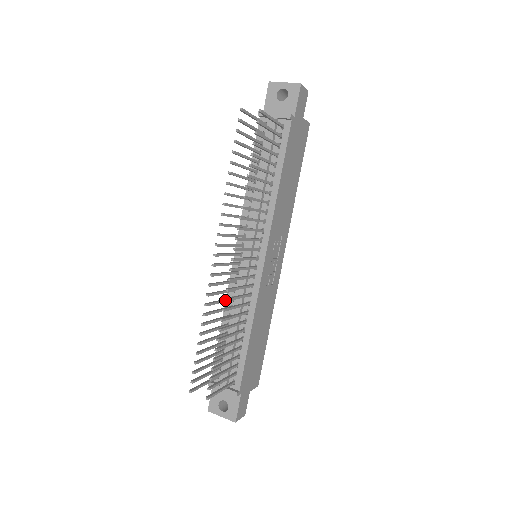
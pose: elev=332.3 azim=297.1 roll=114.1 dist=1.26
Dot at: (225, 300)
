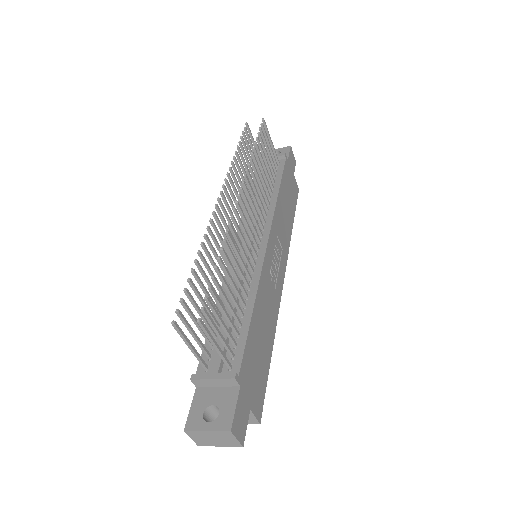
Dot at: (230, 223)
